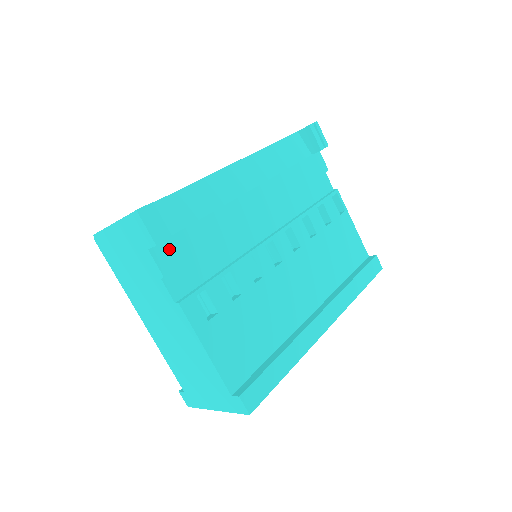
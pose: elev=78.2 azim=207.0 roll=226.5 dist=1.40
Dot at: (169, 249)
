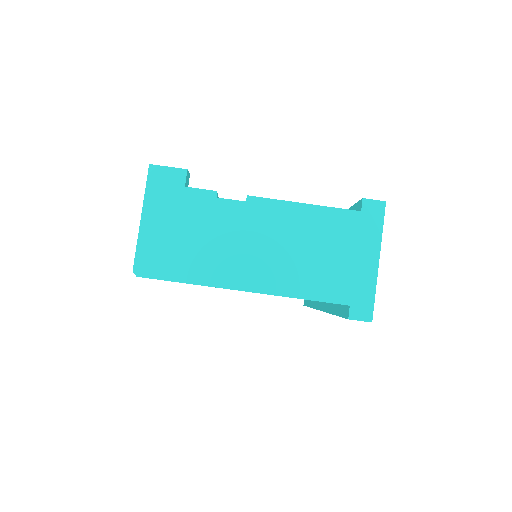
Dot at: occluded
